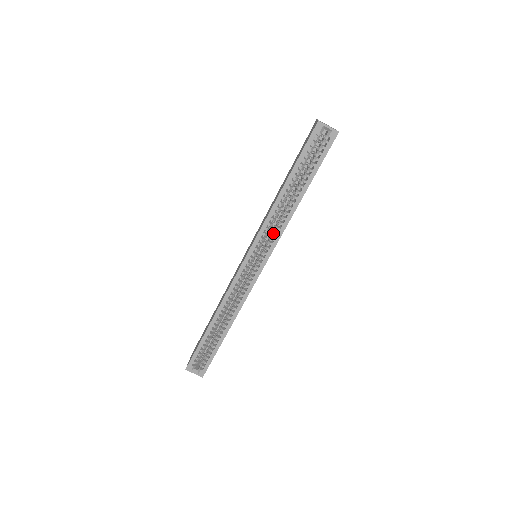
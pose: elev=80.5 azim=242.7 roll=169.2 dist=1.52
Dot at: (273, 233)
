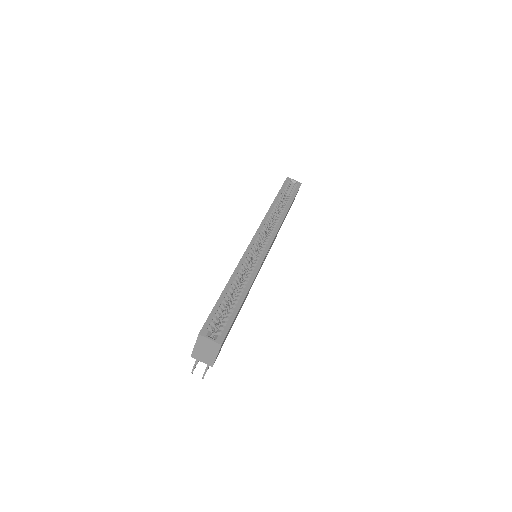
Dot at: (273, 225)
